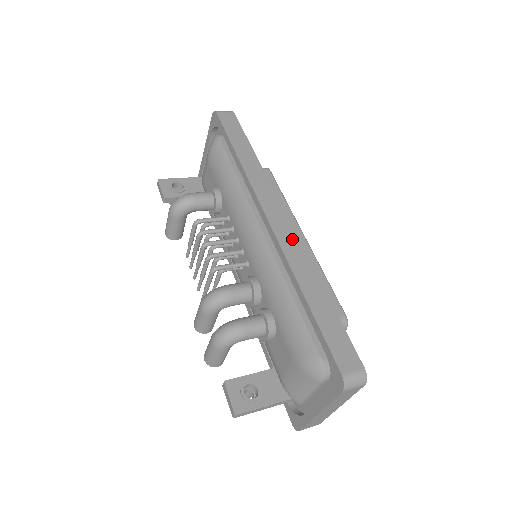
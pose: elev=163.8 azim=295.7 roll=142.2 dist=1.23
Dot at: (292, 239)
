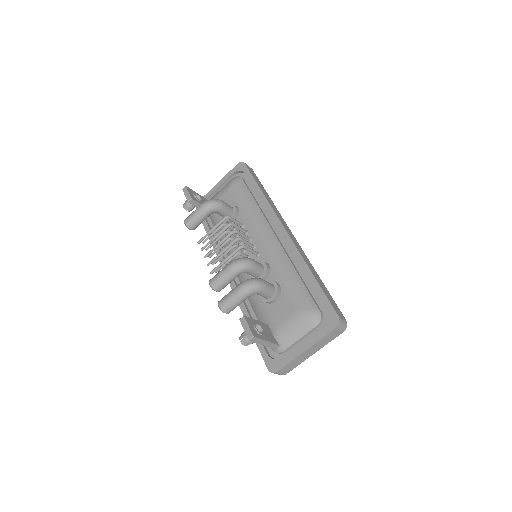
Dot at: (298, 245)
